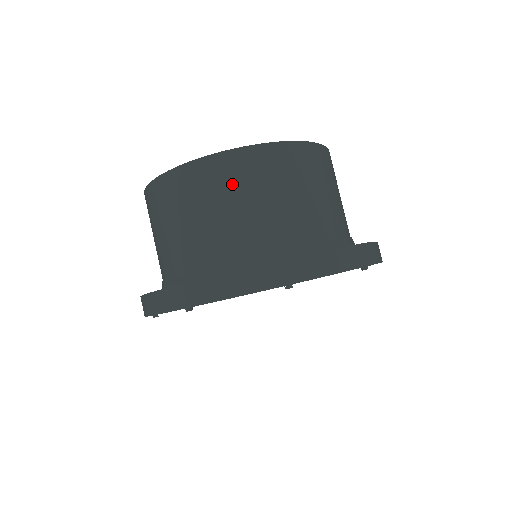
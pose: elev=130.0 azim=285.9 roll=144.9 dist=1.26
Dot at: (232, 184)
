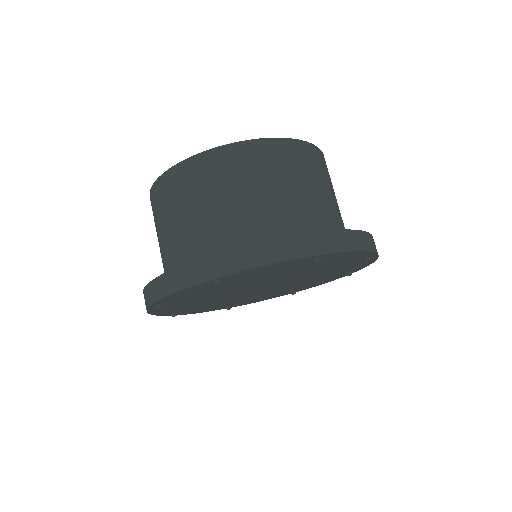
Dot at: (322, 171)
